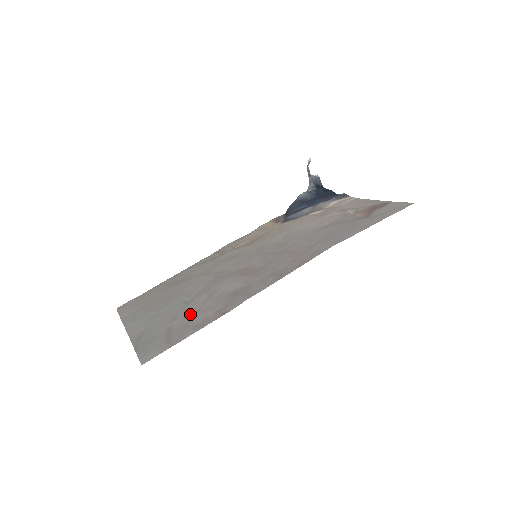
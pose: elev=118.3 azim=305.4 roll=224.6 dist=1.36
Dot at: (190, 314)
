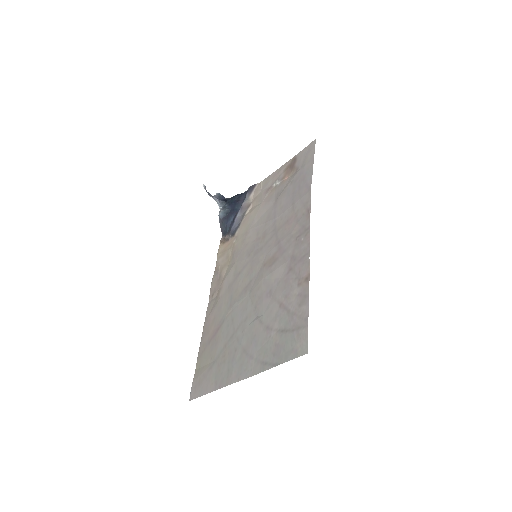
Dot at: (278, 312)
